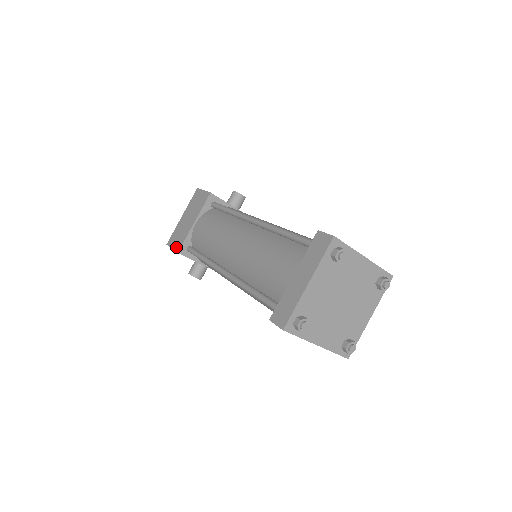
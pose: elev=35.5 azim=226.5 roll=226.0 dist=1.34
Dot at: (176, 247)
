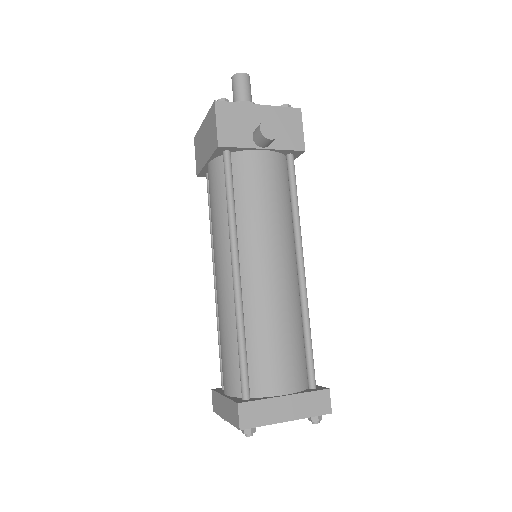
Dot at: (196, 165)
